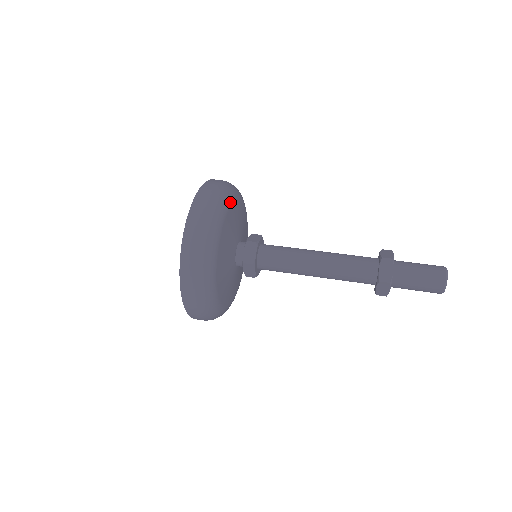
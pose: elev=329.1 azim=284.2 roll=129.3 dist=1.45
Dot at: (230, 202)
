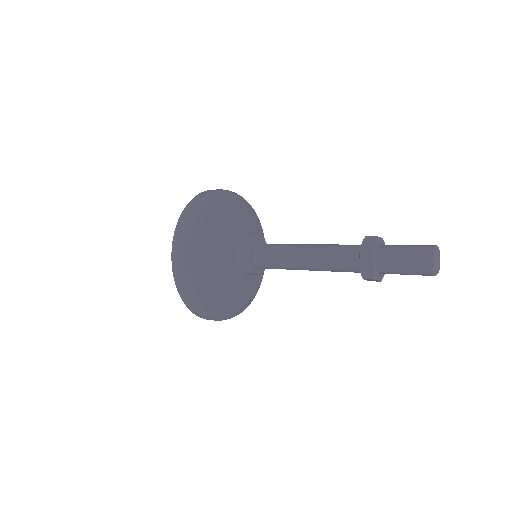
Dot at: (206, 230)
